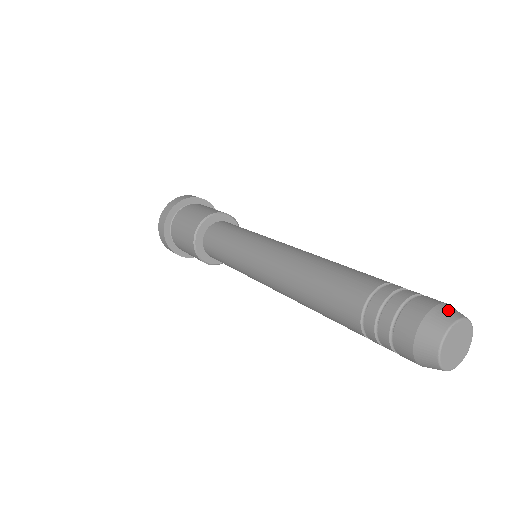
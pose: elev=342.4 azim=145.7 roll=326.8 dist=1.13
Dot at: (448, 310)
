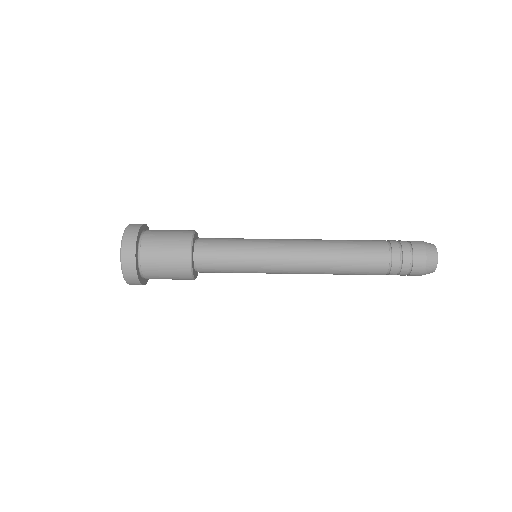
Dot at: (428, 243)
